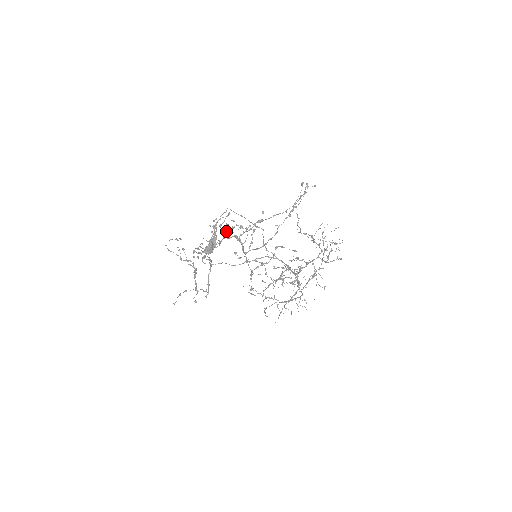
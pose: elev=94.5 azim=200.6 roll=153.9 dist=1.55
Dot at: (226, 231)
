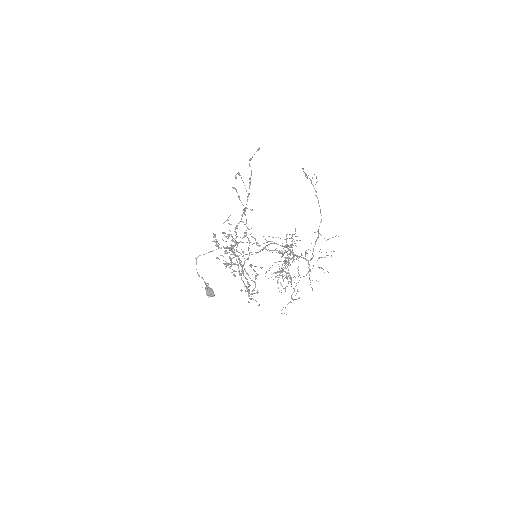
Dot at: (229, 236)
